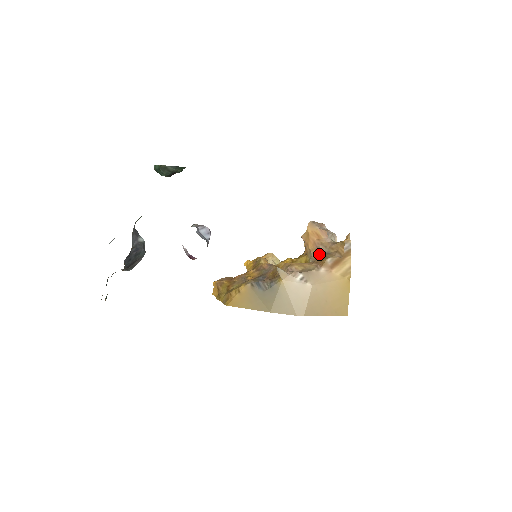
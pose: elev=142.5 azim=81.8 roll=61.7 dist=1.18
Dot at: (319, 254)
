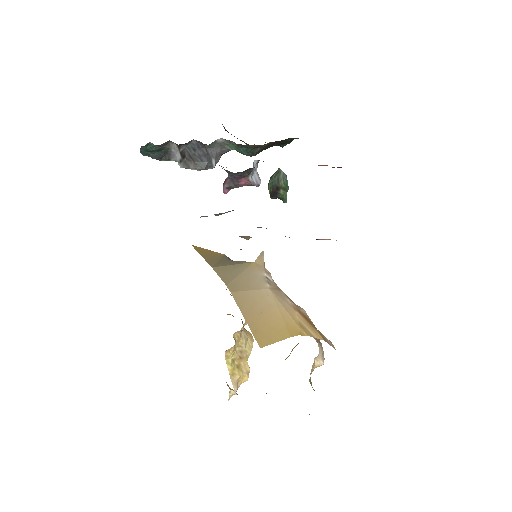
Dot at: occluded
